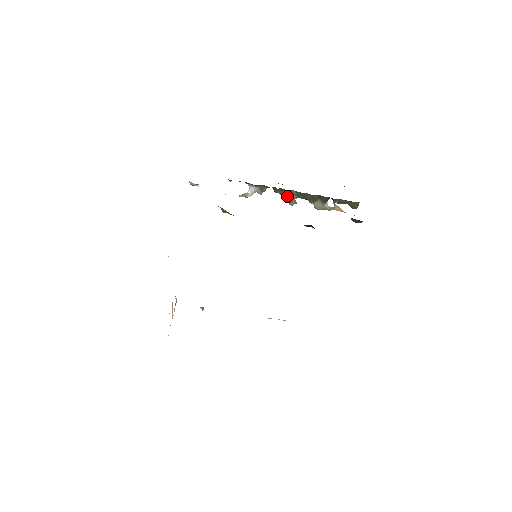
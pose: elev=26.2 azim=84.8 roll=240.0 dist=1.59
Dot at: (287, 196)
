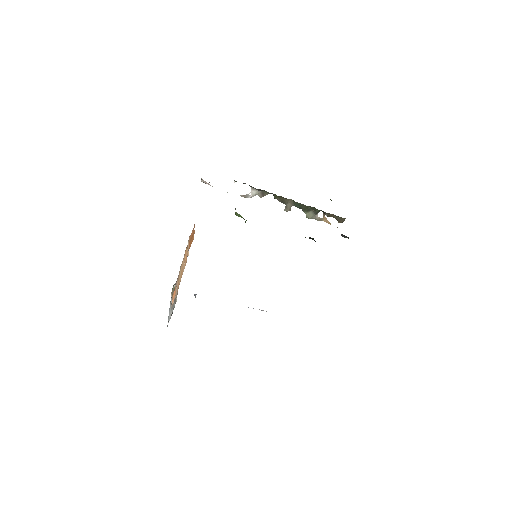
Dot at: (284, 203)
